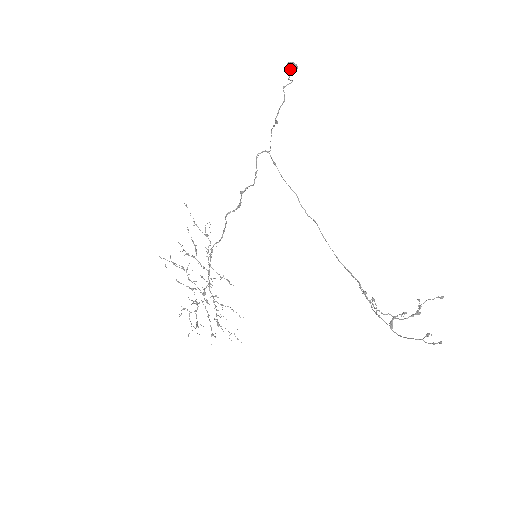
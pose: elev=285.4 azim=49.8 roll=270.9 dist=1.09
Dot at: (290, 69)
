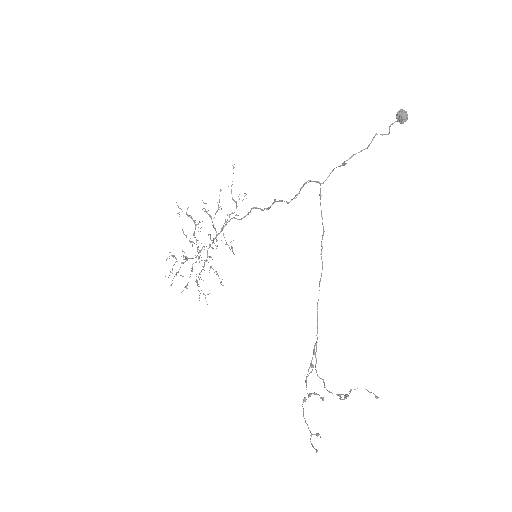
Dot at: (398, 117)
